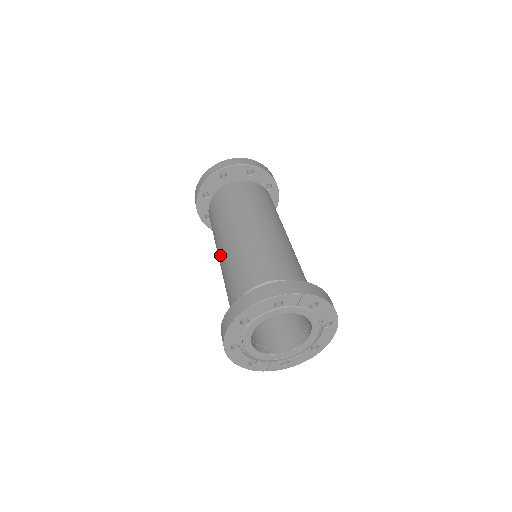
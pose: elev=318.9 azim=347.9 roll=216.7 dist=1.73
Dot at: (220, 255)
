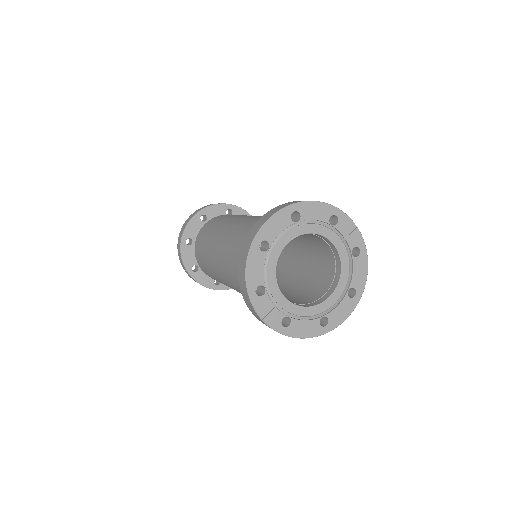
Dot at: (231, 226)
